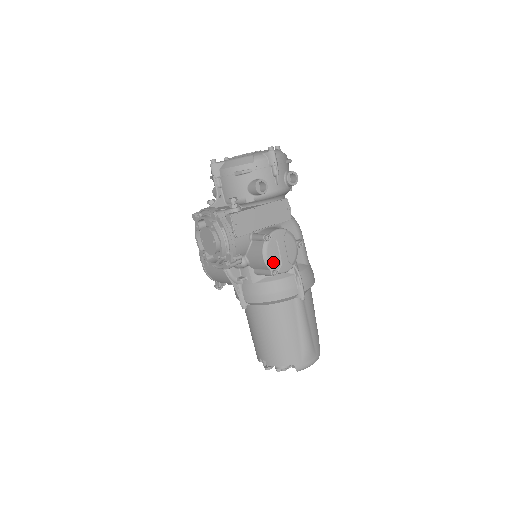
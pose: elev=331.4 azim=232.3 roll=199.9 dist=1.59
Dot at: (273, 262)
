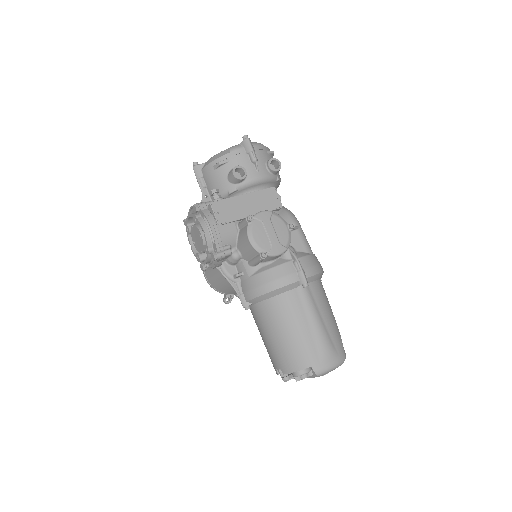
Dot at: (261, 244)
